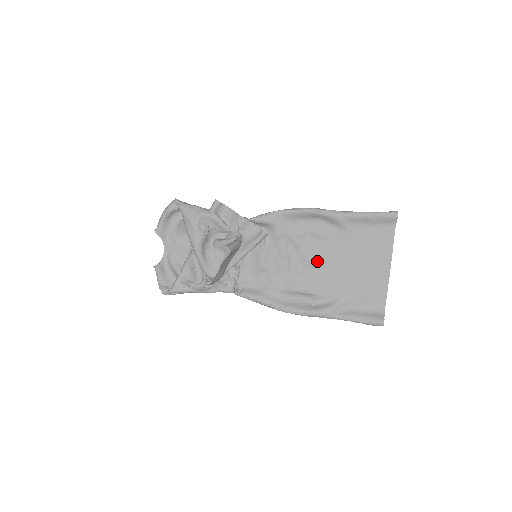
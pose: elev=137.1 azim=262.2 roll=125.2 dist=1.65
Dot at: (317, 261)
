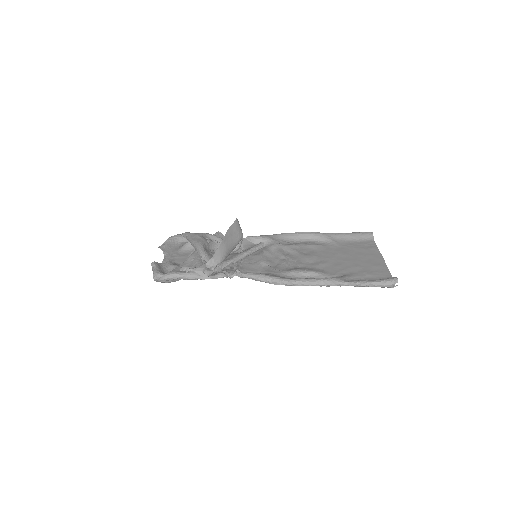
Dot at: (314, 258)
